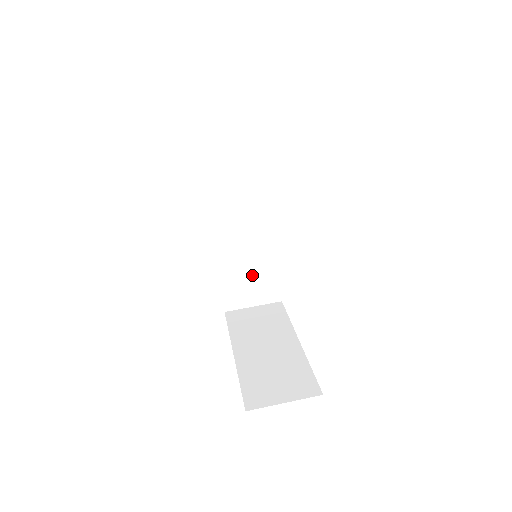
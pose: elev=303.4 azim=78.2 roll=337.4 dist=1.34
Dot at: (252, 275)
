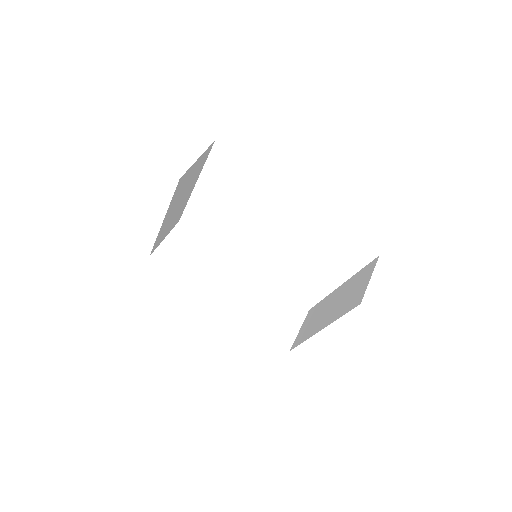
Dot at: (274, 310)
